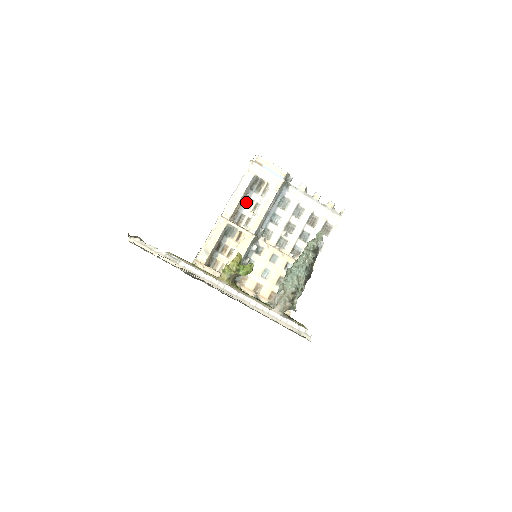
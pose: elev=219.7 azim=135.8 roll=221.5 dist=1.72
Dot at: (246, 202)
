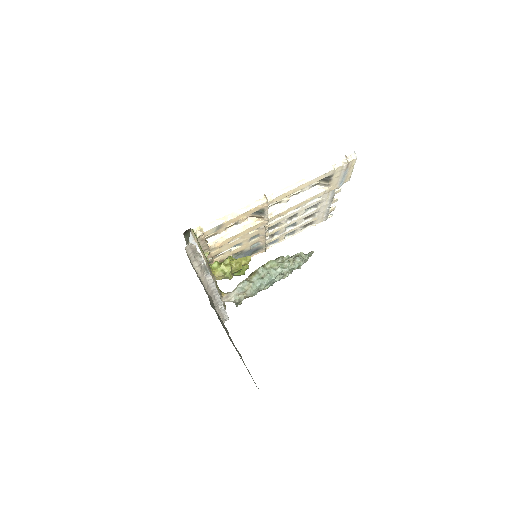
Dot at: occluded
